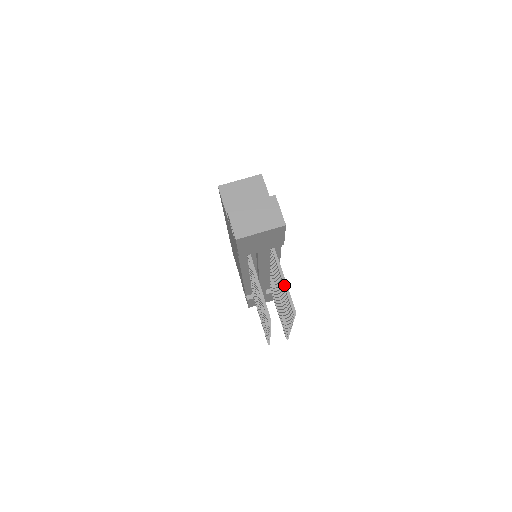
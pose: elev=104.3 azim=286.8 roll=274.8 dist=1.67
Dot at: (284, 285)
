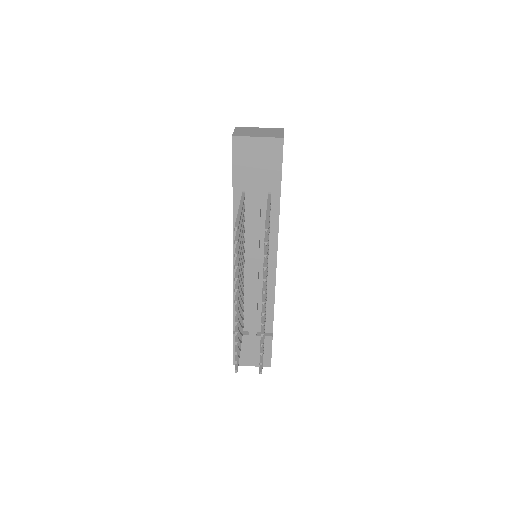
Dot at: (266, 213)
